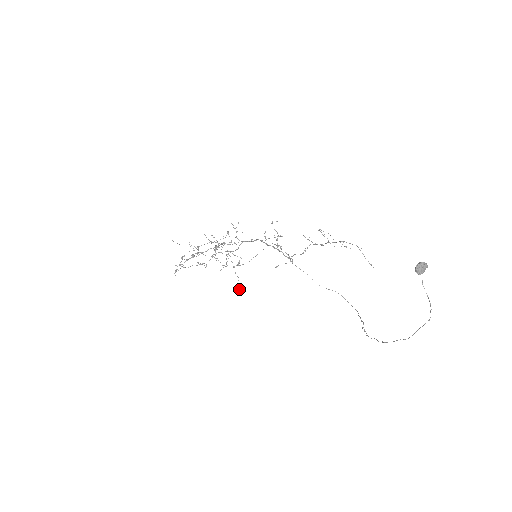
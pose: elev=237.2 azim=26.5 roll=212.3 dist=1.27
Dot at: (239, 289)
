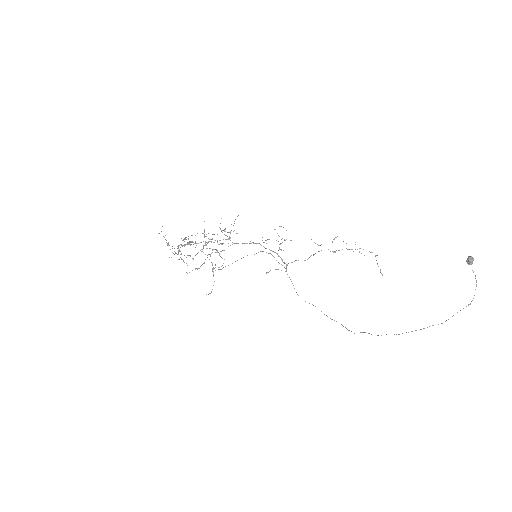
Dot at: occluded
